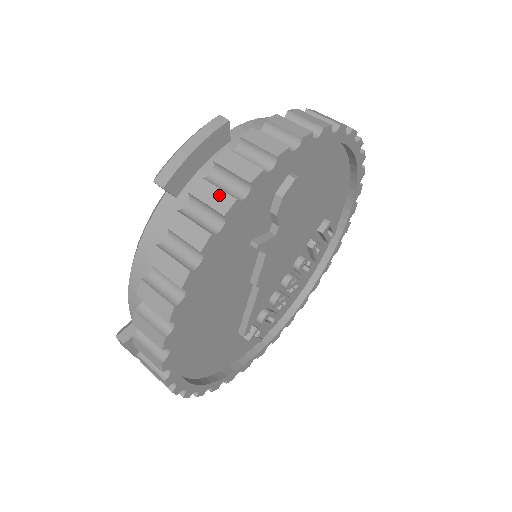
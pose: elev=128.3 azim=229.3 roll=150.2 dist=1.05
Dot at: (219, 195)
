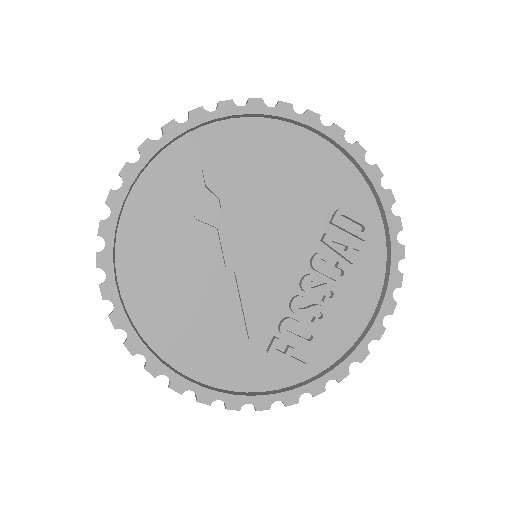
Dot at: occluded
